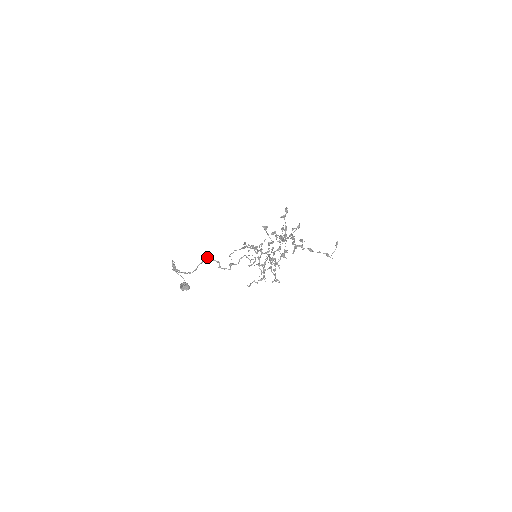
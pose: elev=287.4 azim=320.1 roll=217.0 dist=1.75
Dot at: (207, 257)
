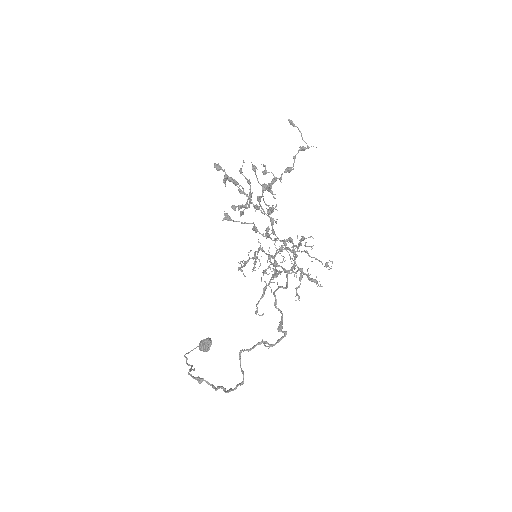
Dot at: (241, 352)
